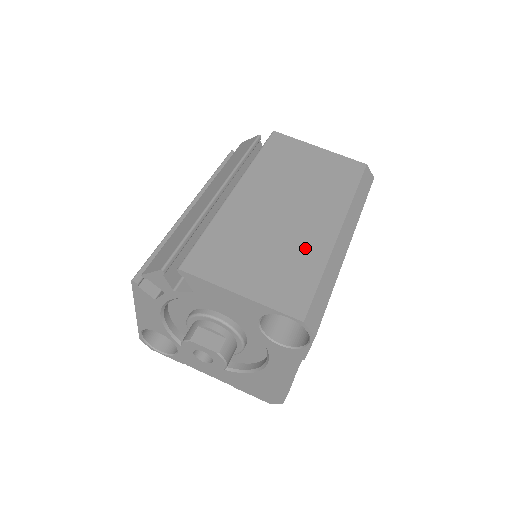
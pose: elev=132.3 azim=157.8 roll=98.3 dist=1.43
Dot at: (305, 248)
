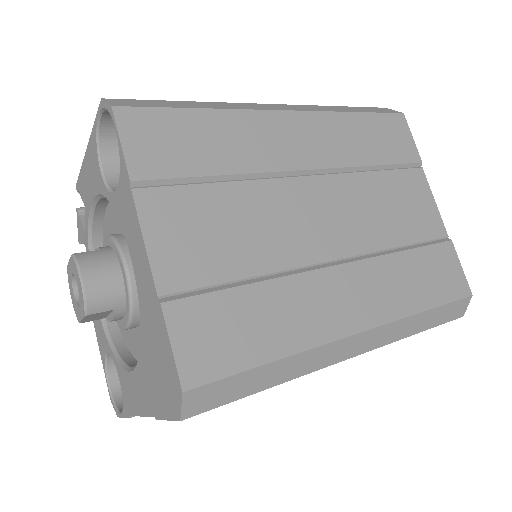
Dot at: occluded
